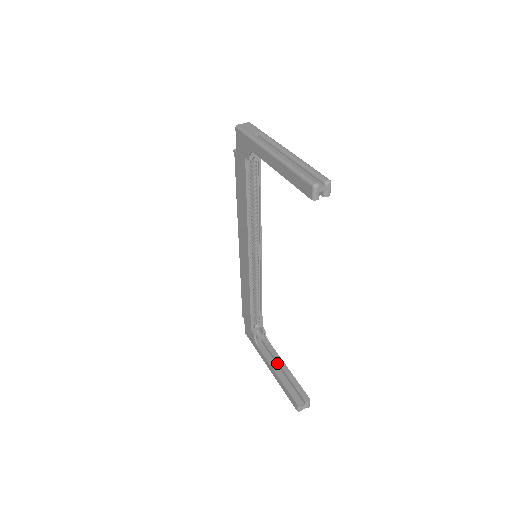
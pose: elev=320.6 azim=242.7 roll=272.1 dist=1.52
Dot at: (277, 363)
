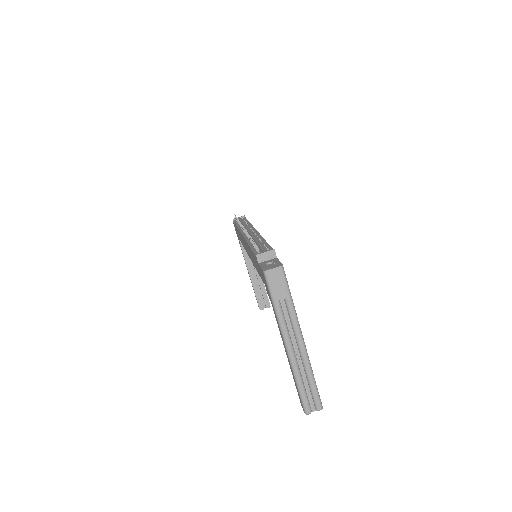
Dot at: (254, 267)
